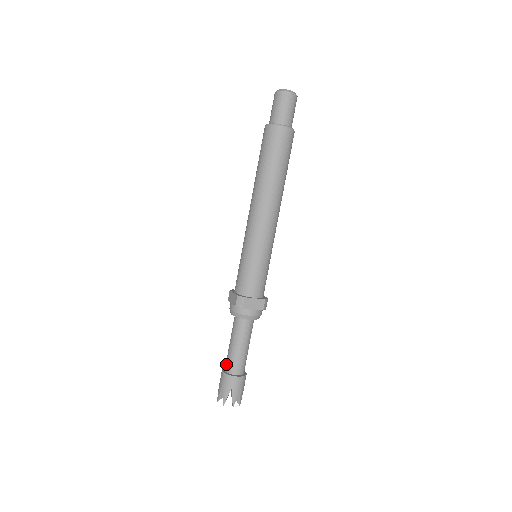
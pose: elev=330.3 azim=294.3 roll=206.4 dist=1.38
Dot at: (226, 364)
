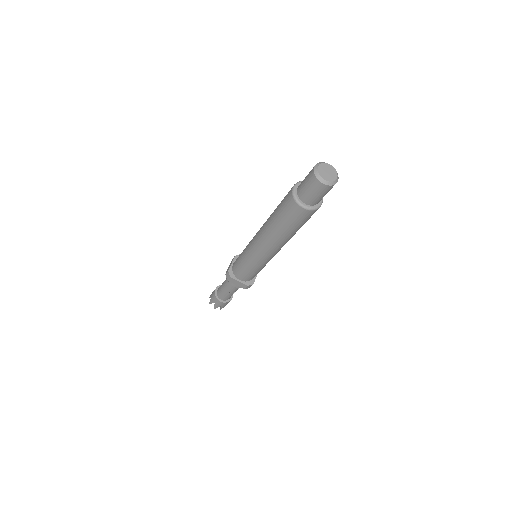
Dot at: (219, 288)
